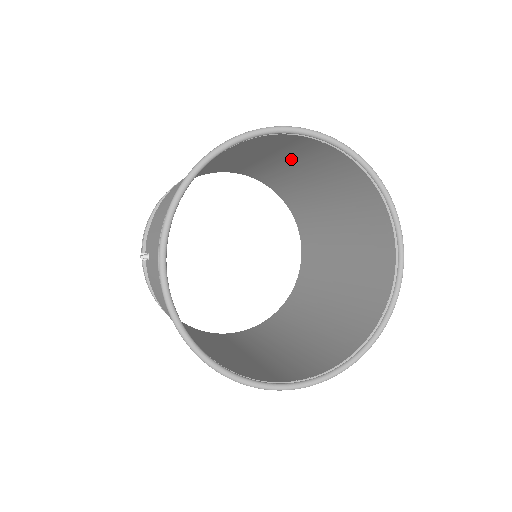
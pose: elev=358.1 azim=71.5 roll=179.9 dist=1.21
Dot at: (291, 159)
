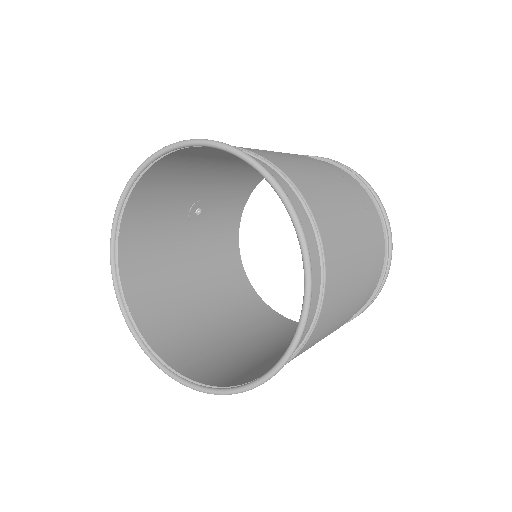
Dot at: occluded
